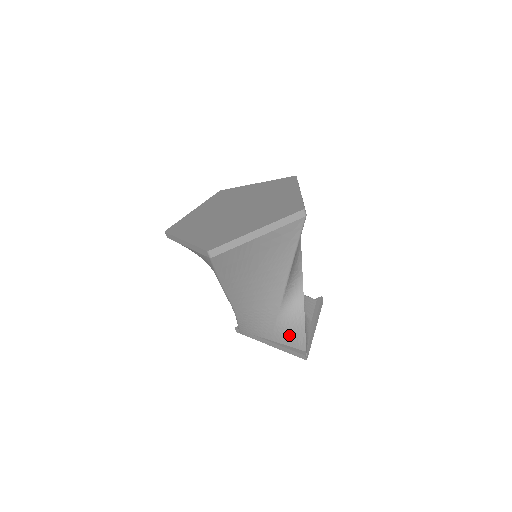
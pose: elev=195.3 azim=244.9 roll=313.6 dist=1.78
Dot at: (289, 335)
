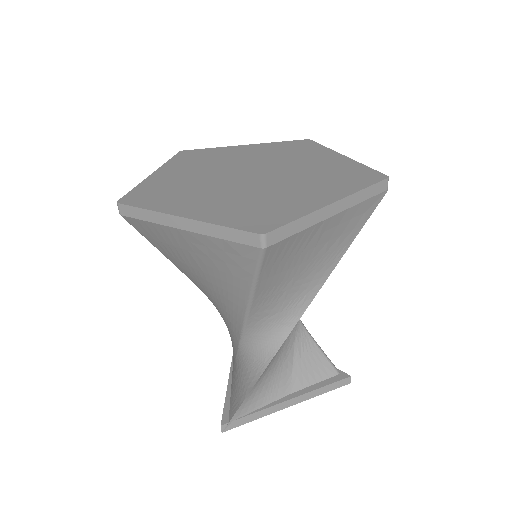
Dot at: (236, 384)
